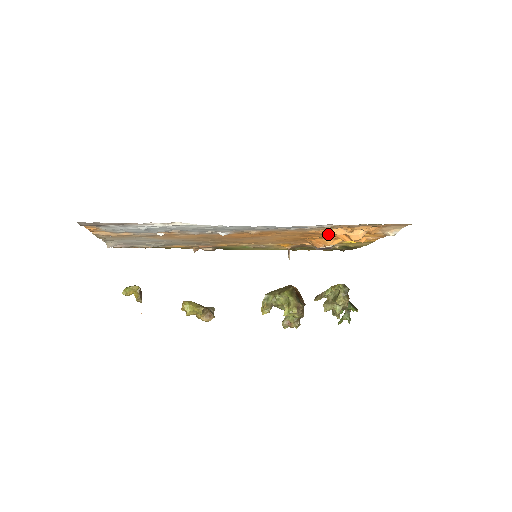
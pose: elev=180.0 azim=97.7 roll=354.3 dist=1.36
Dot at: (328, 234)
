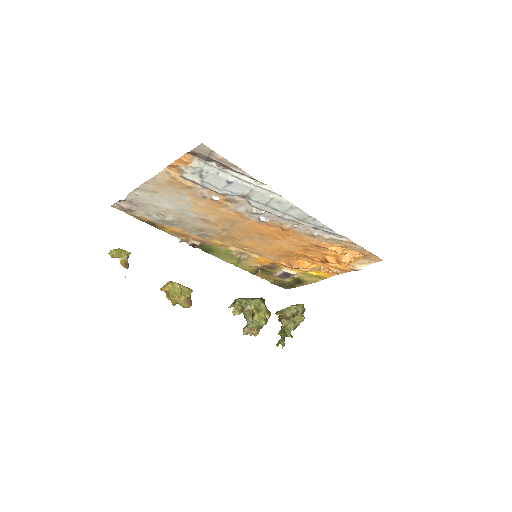
Dot at: (331, 250)
